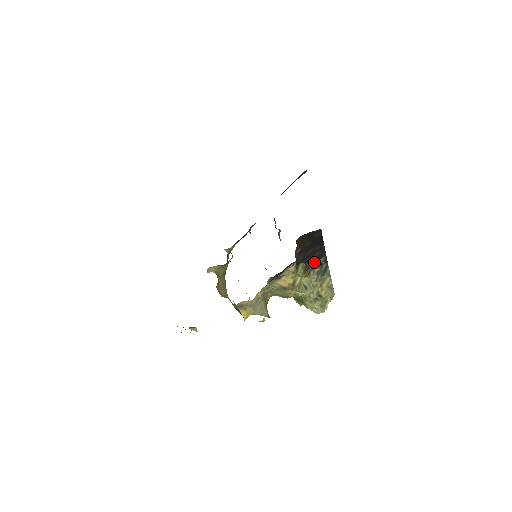
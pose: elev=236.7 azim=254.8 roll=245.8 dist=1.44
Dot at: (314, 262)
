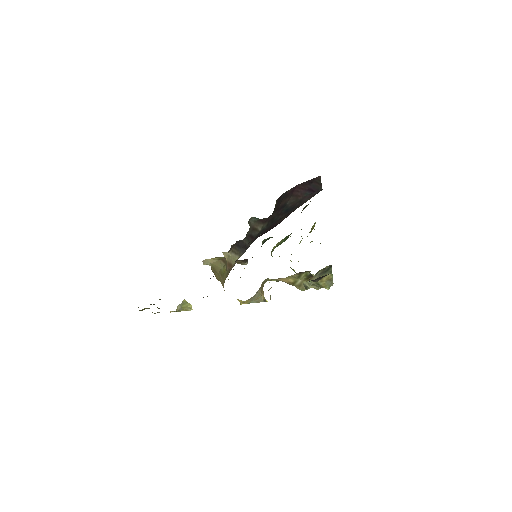
Dot at: (319, 279)
